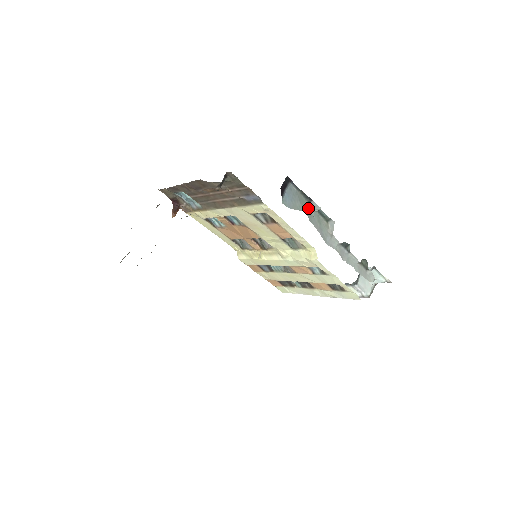
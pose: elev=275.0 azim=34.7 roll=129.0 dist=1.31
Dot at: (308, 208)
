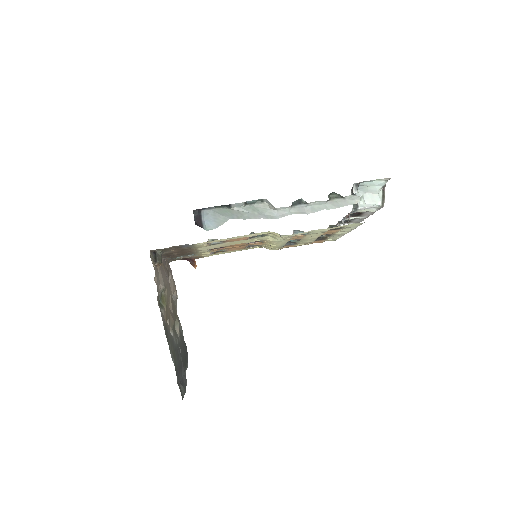
Dot at: (234, 211)
